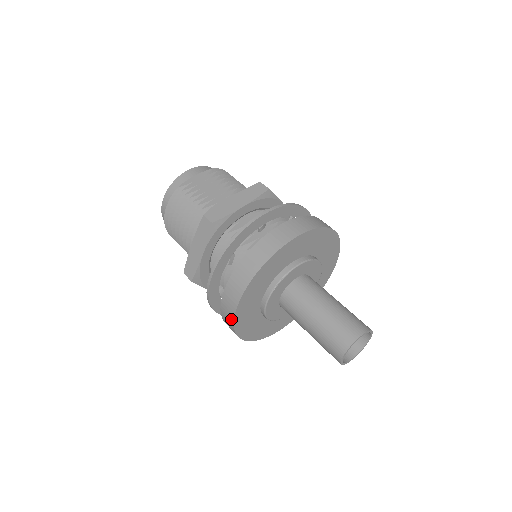
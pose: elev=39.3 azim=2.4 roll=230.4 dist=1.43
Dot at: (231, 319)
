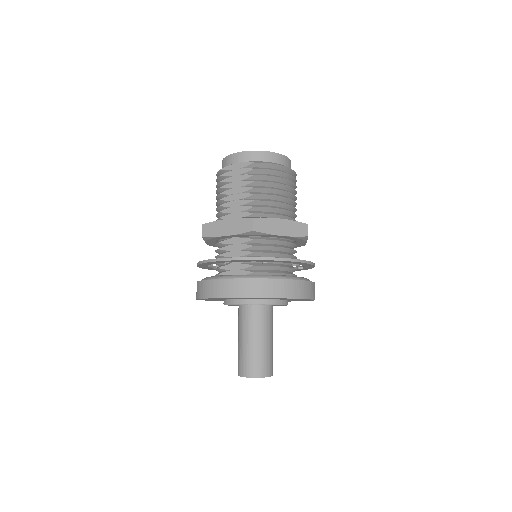
Dot at: occluded
